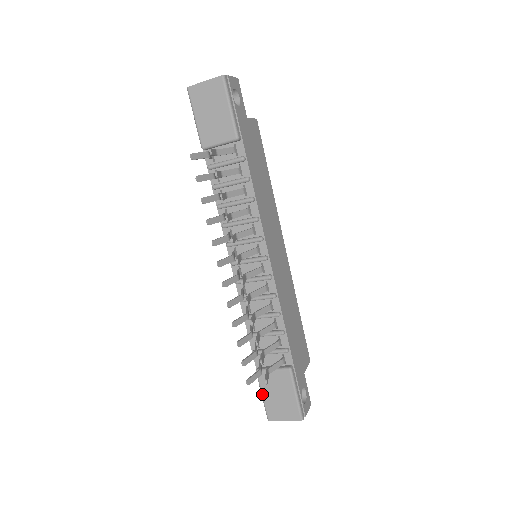
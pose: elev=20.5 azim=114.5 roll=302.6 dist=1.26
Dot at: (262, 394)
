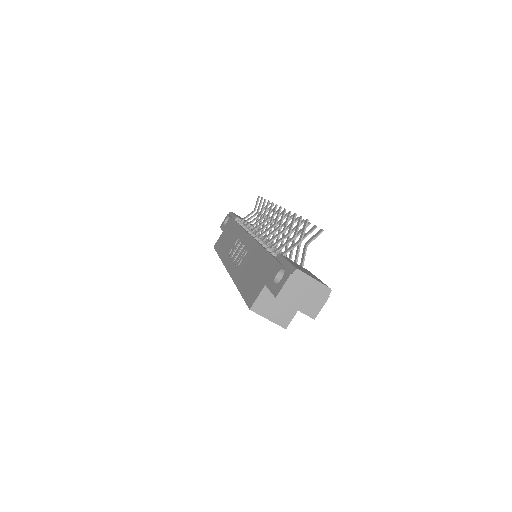
Dot at: (288, 260)
